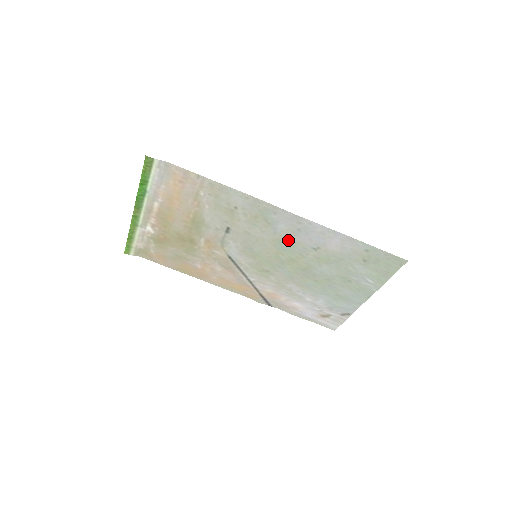
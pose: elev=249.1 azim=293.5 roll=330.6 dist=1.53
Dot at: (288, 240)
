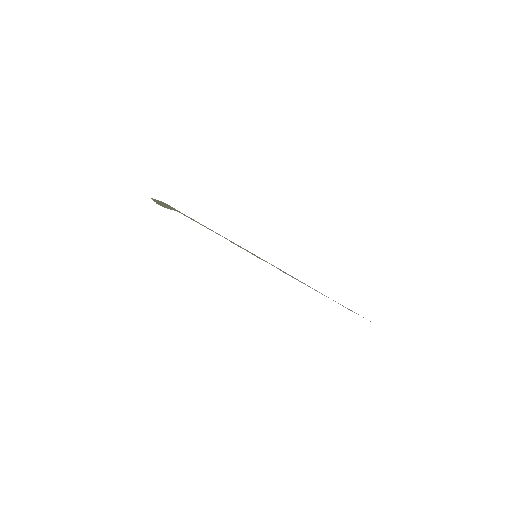
Dot at: occluded
